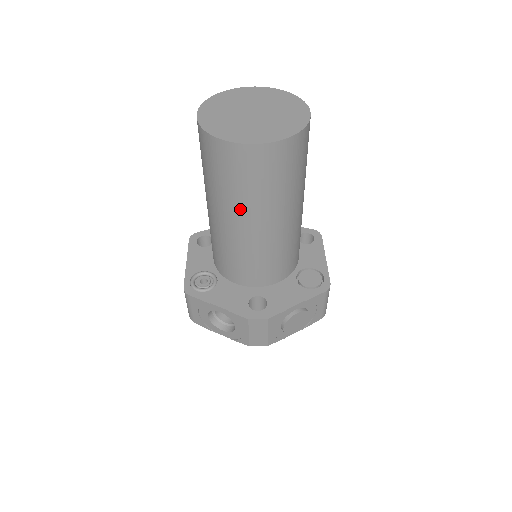
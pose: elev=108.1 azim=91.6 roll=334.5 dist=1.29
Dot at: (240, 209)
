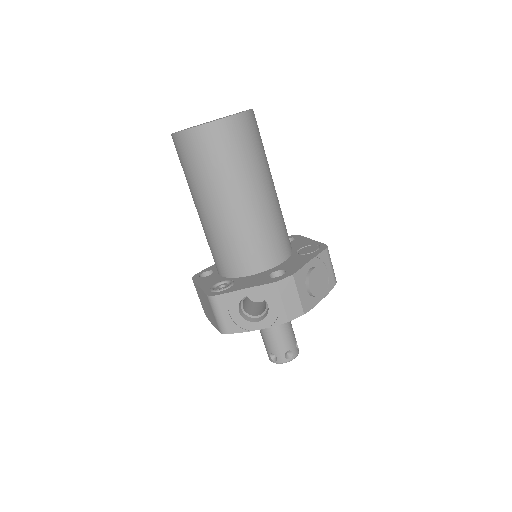
Dot at: (231, 185)
